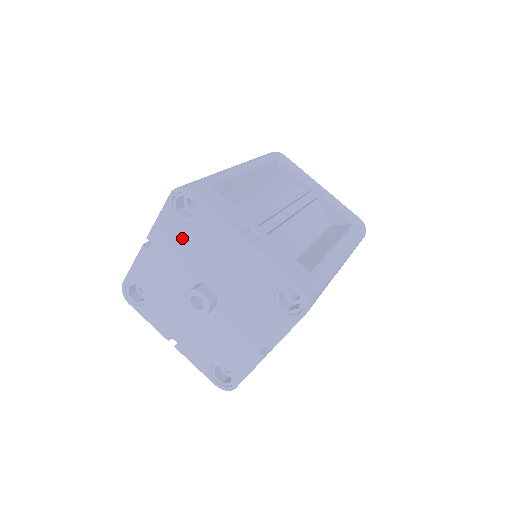
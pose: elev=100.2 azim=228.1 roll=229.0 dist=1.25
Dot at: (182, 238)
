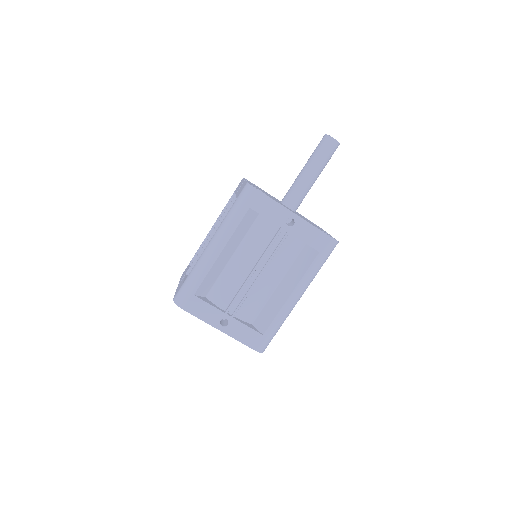
Dot at: occluded
